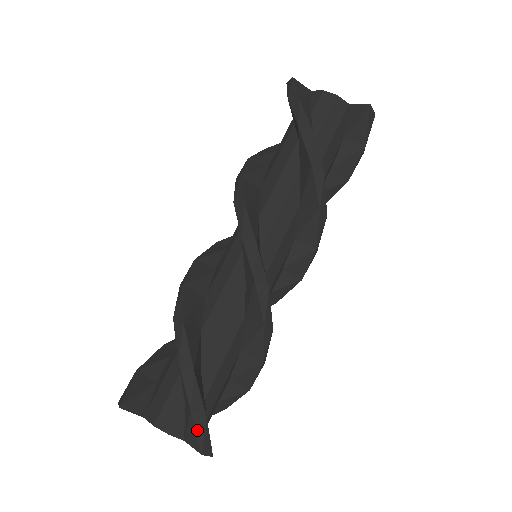
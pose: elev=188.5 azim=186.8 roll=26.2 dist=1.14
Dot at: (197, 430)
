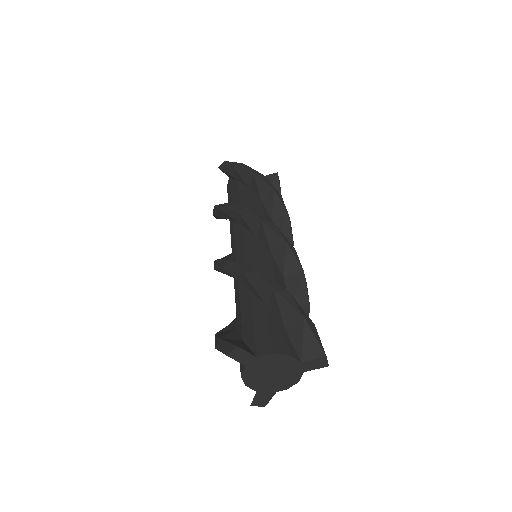
Dot at: (315, 334)
